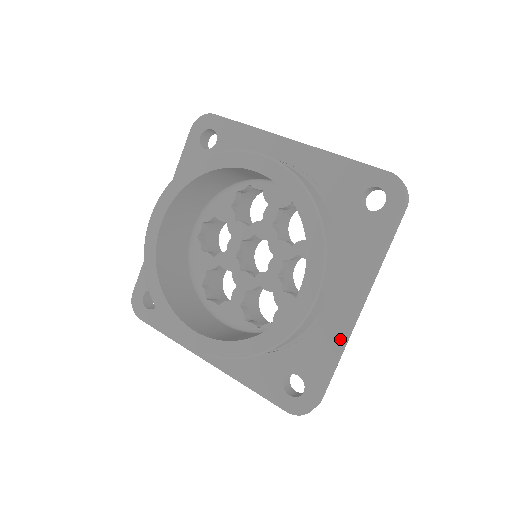
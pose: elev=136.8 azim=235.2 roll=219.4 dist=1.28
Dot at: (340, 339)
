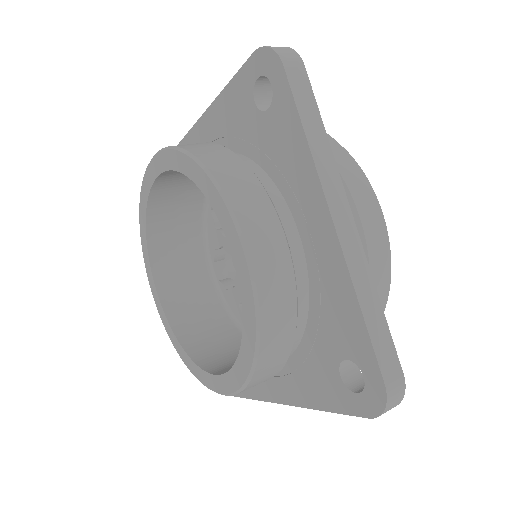
Dot at: (345, 277)
